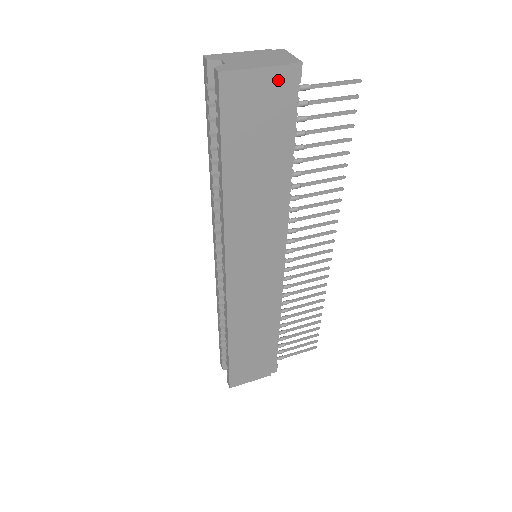
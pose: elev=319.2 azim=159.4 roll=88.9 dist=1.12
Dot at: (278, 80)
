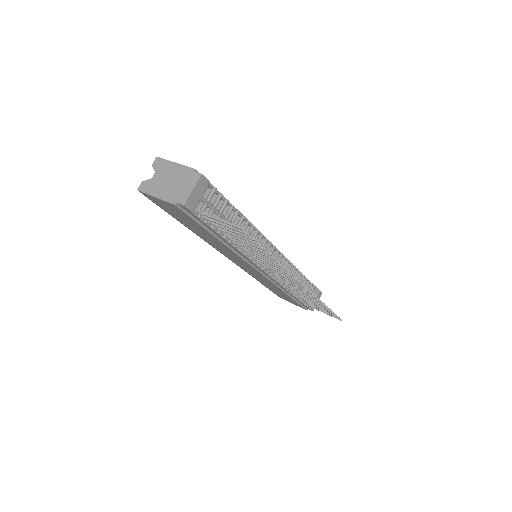
Dot at: (174, 207)
